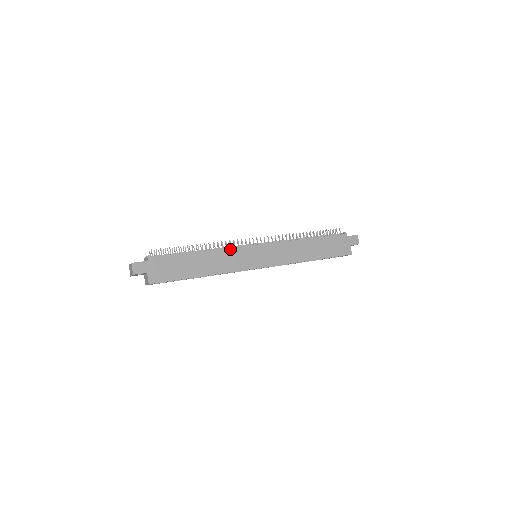
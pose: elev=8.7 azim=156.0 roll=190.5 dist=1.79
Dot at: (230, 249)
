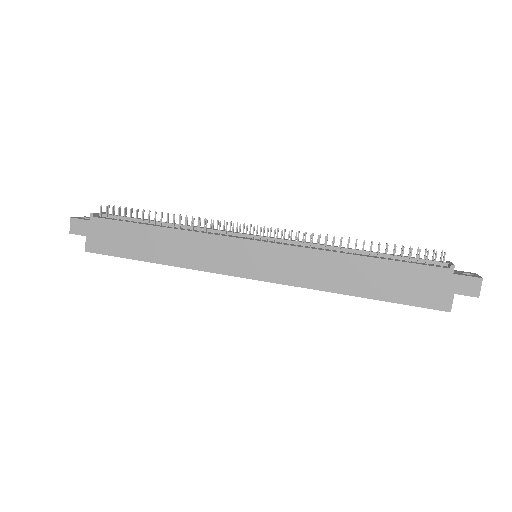
Dot at: (207, 235)
